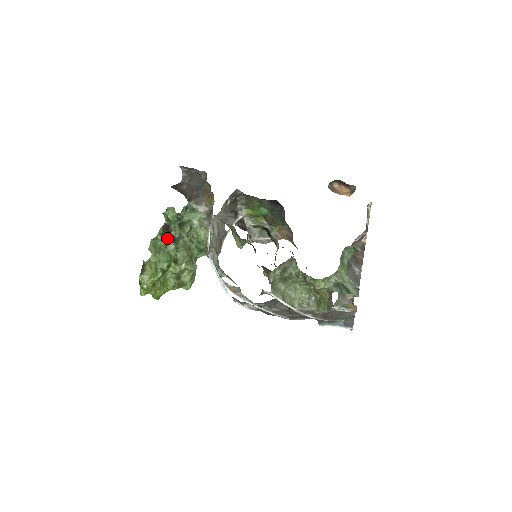
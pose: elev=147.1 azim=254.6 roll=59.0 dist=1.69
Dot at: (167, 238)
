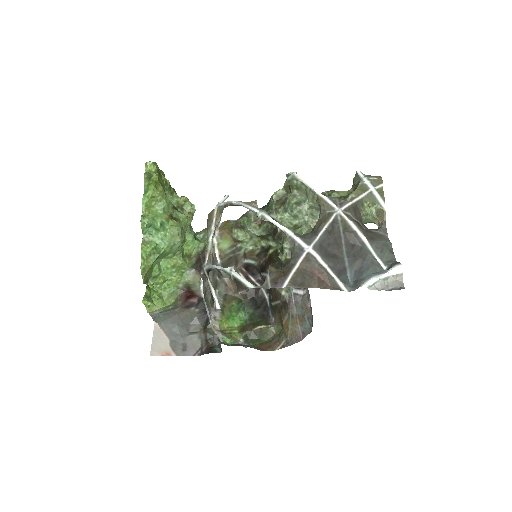
Dot at: occluded
